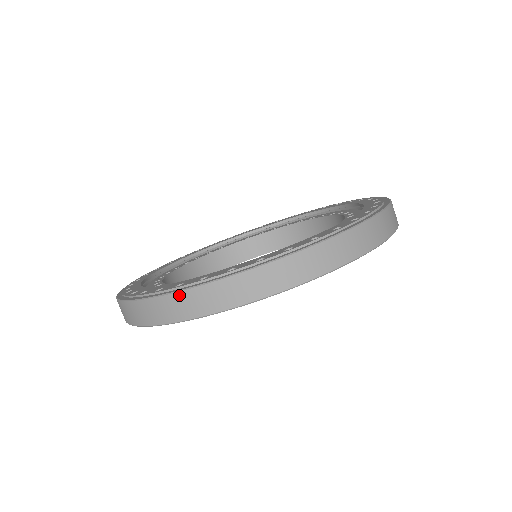
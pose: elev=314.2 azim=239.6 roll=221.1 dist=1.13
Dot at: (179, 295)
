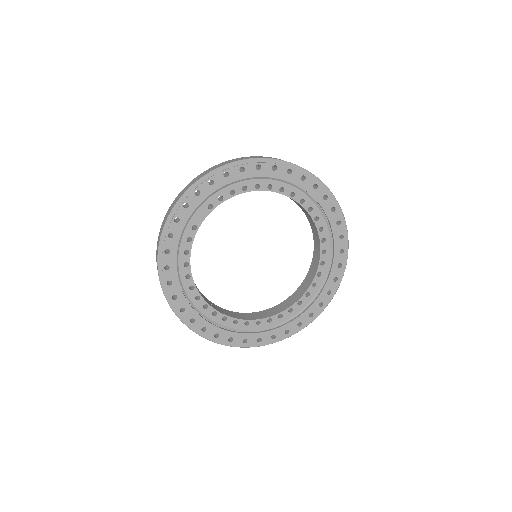
Dot at: (278, 341)
